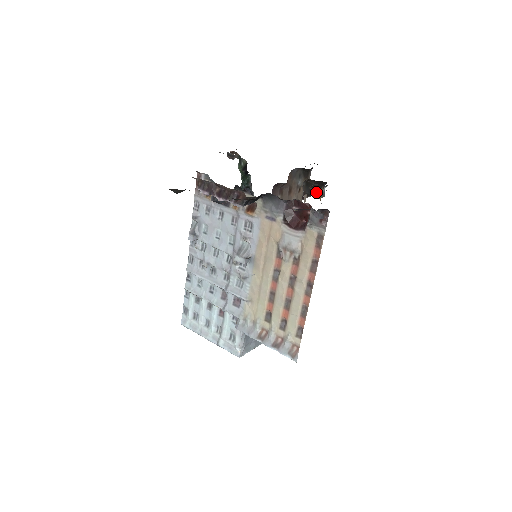
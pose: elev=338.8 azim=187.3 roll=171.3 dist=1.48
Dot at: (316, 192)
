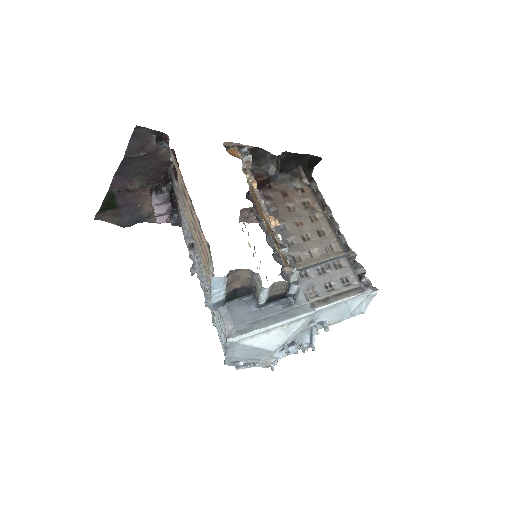
Dot at: (274, 168)
